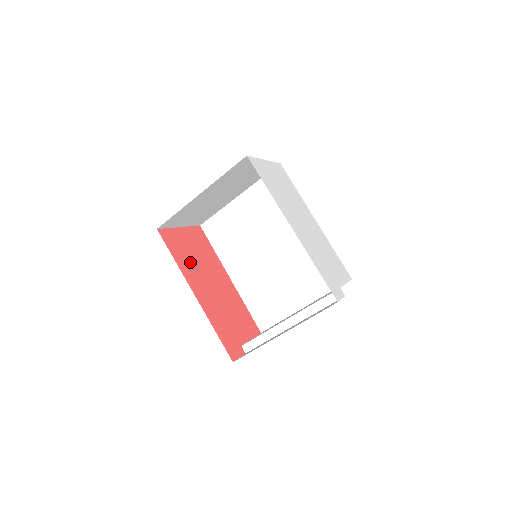
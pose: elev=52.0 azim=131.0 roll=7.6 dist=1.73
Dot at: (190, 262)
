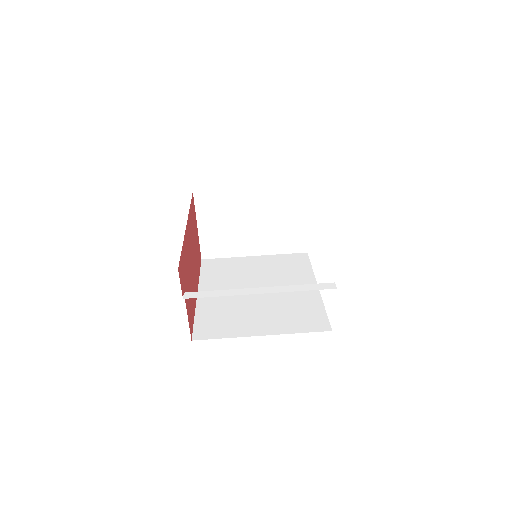
Dot at: (192, 230)
